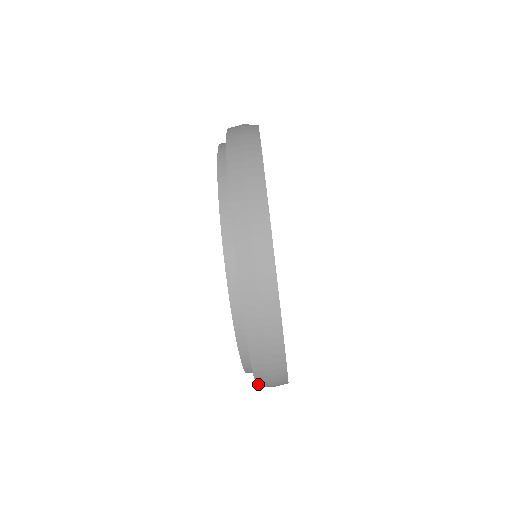
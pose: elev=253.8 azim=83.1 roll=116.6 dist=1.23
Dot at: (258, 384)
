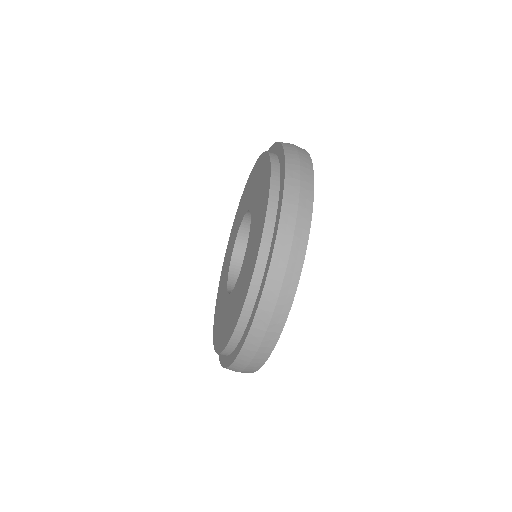
Dot at: (238, 357)
